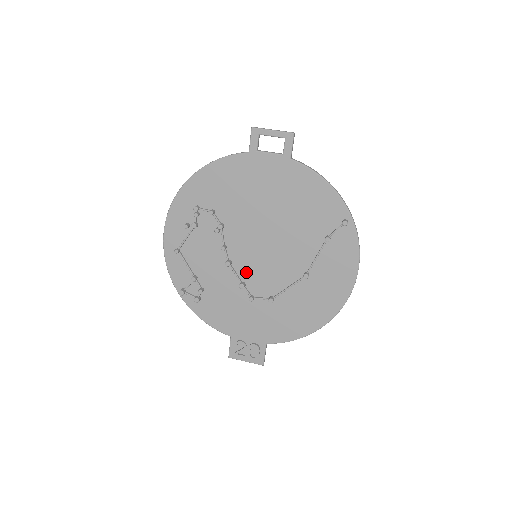
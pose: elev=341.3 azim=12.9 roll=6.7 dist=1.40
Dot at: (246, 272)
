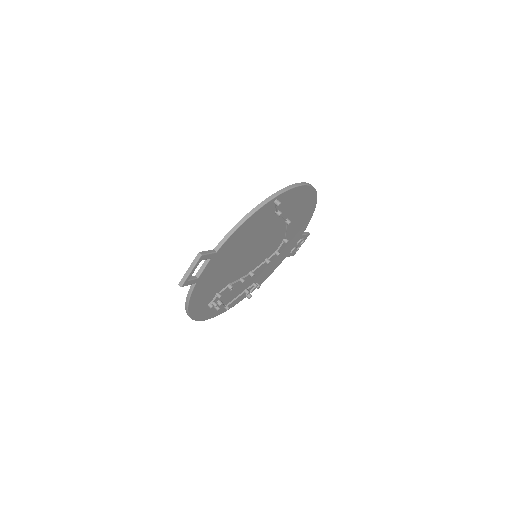
Dot at: (261, 260)
